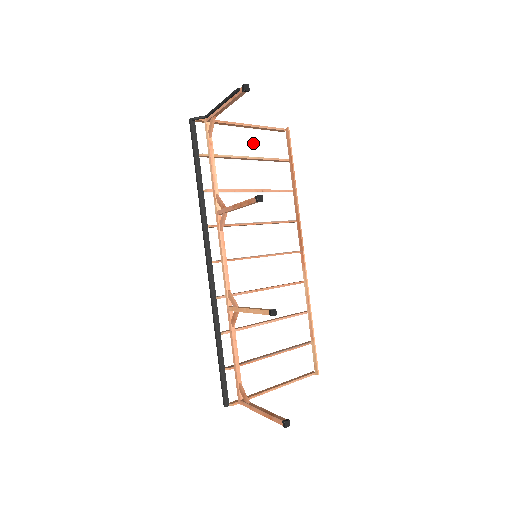
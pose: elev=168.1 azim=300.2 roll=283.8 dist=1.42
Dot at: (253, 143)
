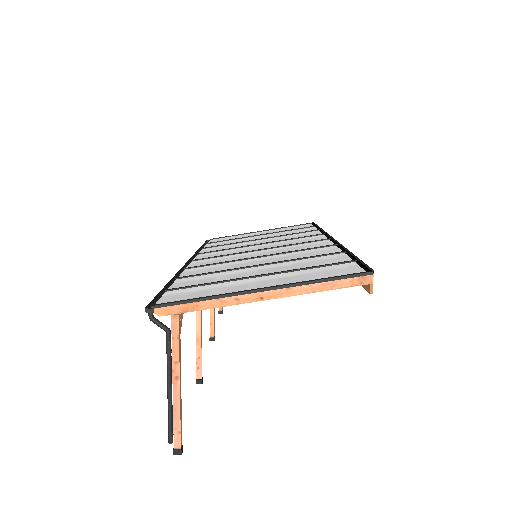
Dot at: (283, 280)
